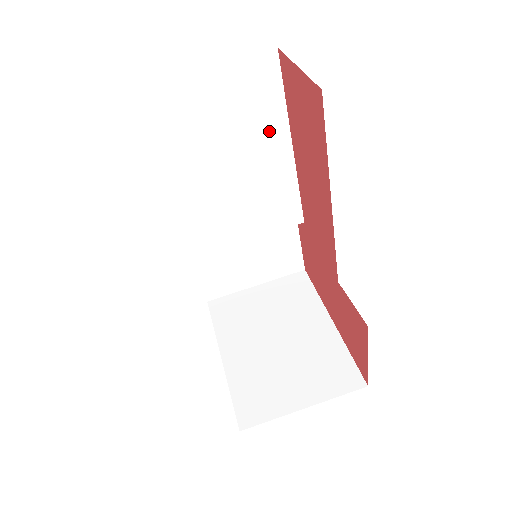
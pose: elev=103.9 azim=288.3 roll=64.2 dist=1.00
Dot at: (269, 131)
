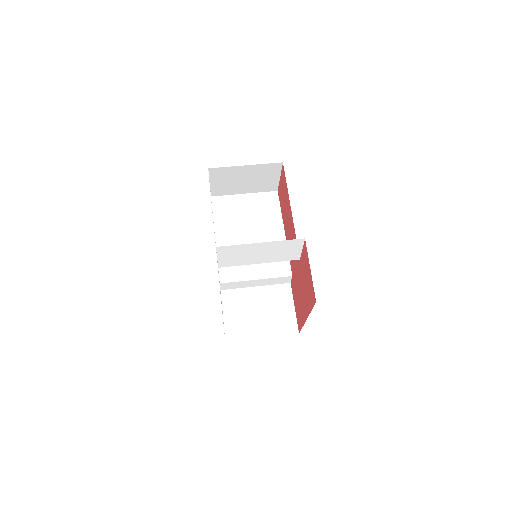
Dot at: (273, 222)
